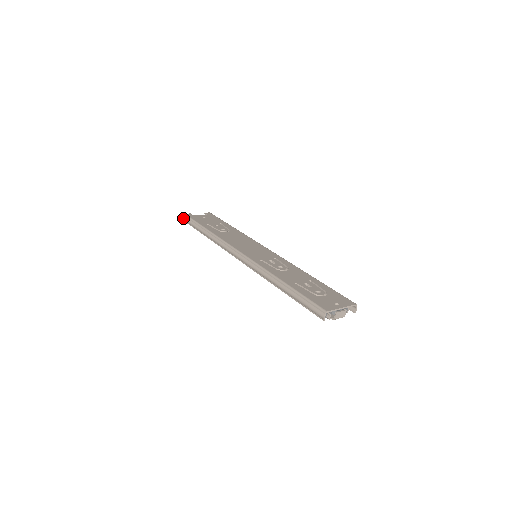
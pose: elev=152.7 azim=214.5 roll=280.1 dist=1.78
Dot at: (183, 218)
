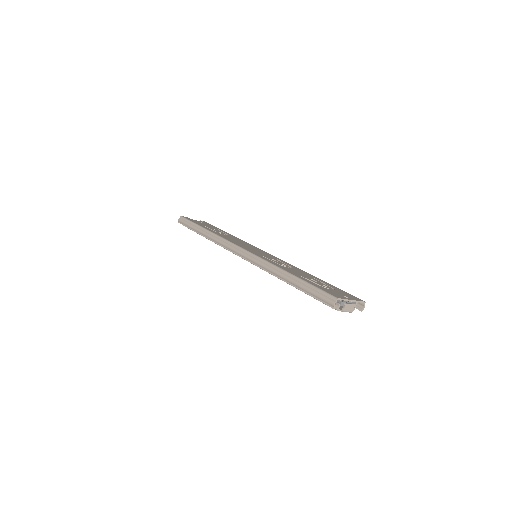
Dot at: (179, 220)
